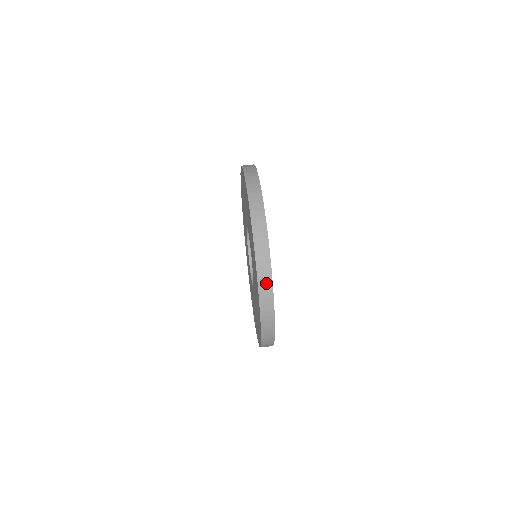
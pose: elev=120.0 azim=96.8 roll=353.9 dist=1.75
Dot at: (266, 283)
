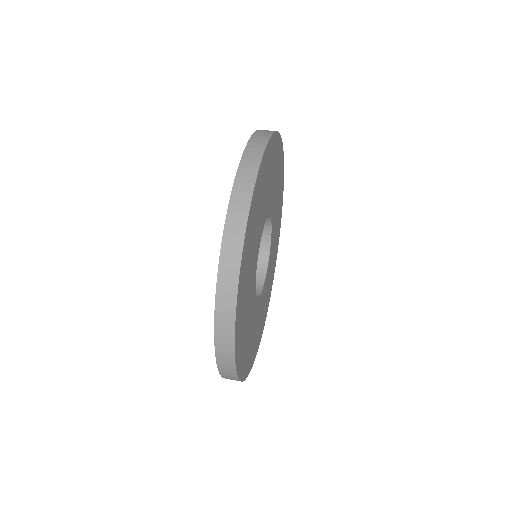
Dot at: (226, 344)
